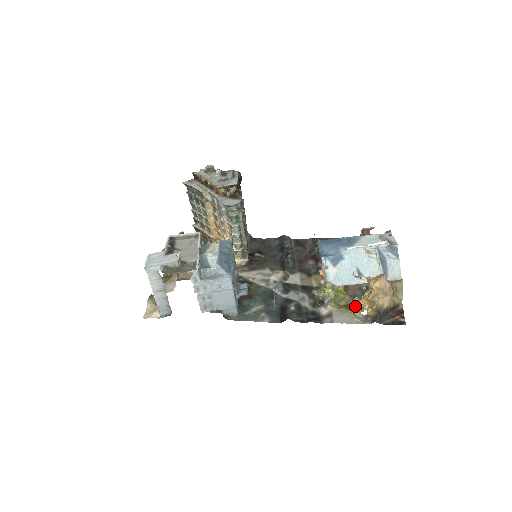
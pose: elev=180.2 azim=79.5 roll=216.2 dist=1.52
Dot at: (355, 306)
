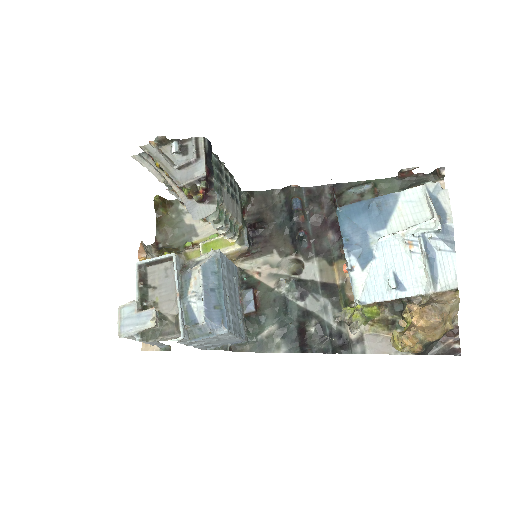
Dot at: (393, 339)
